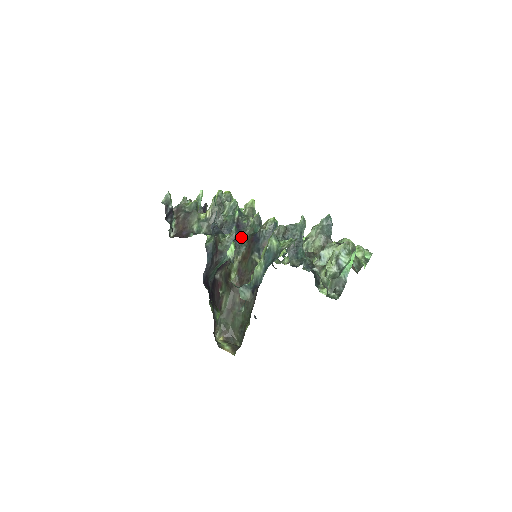
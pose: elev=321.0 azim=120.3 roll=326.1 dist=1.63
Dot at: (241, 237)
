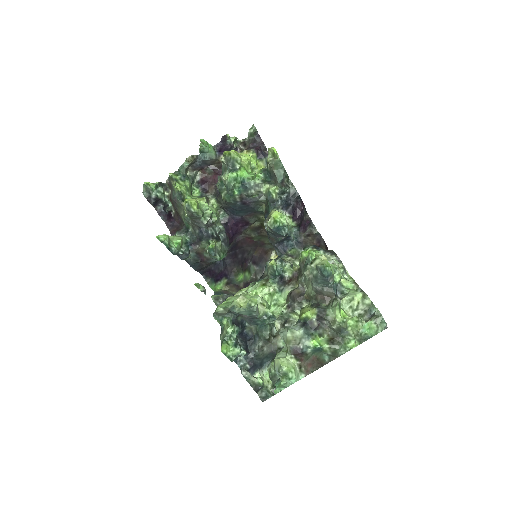
Dot at: (257, 207)
